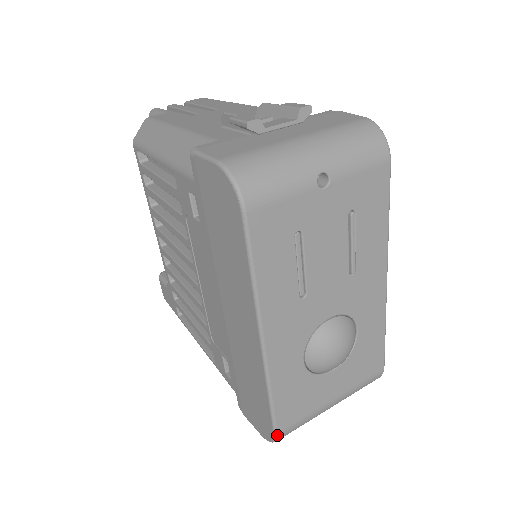
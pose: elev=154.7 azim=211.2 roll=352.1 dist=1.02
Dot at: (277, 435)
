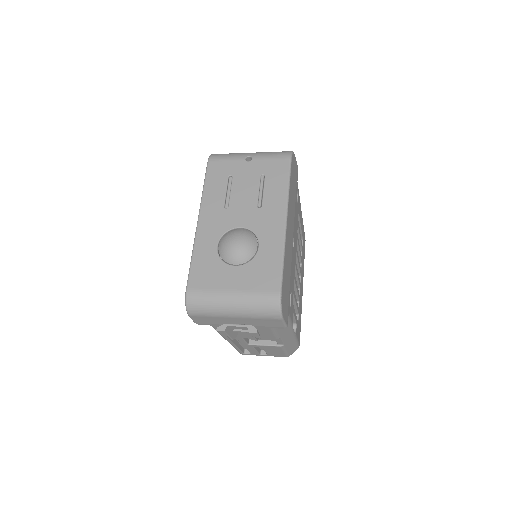
Dot at: (187, 291)
